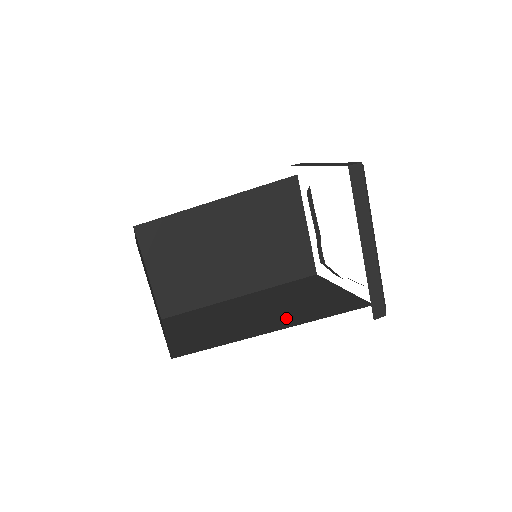
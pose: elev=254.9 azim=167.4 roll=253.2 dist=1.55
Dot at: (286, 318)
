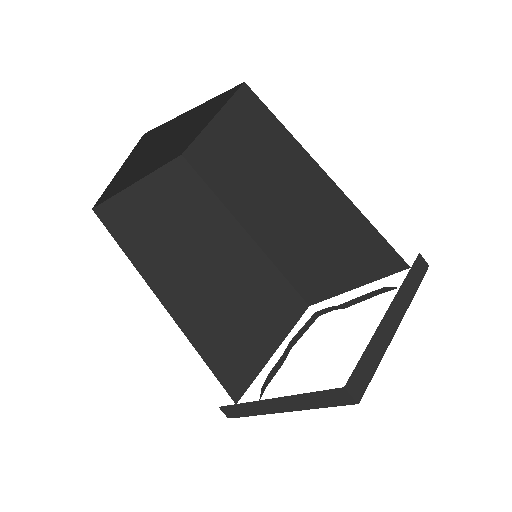
Dot at: (196, 310)
